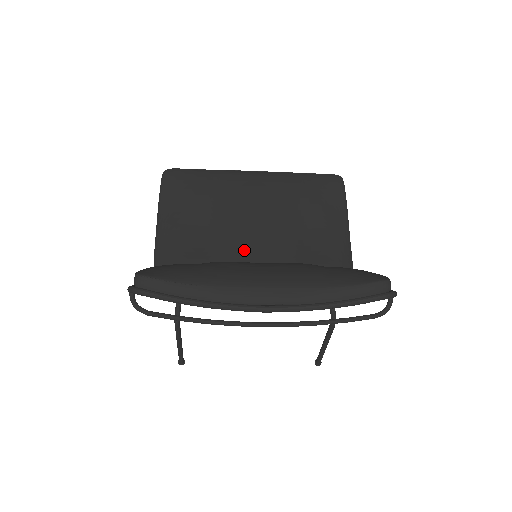
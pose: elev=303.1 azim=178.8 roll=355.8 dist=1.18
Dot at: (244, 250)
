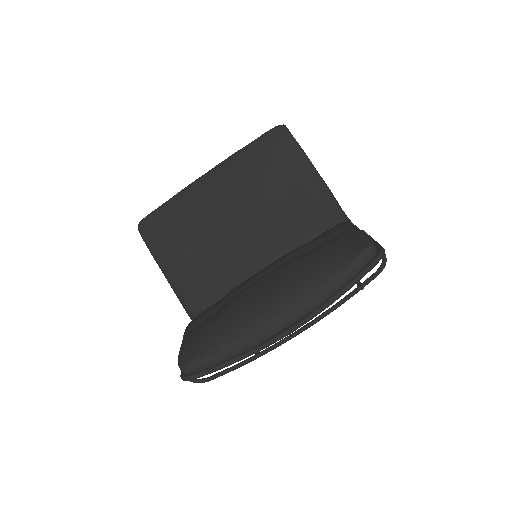
Dot at: (244, 255)
